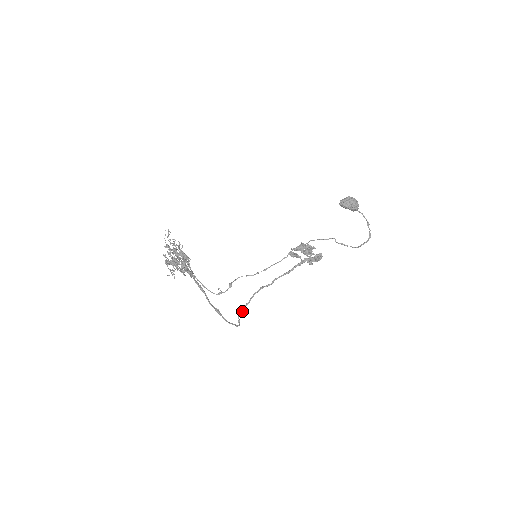
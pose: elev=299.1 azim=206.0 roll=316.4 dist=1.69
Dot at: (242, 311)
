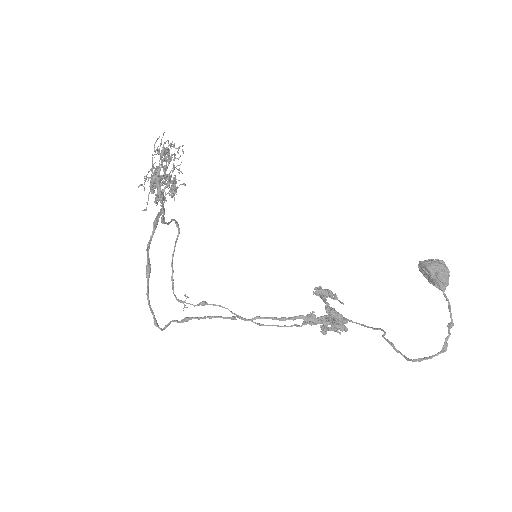
Dot at: (182, 321)
